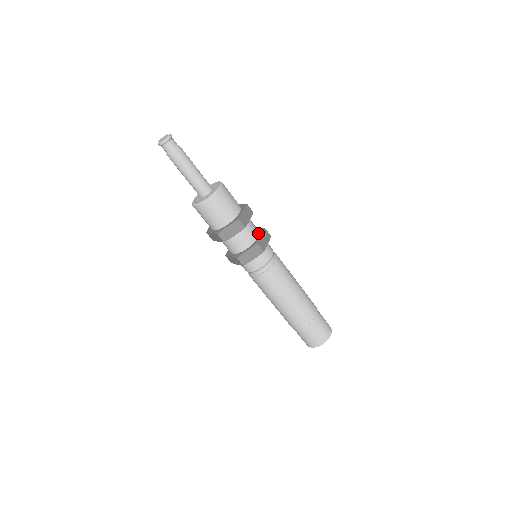
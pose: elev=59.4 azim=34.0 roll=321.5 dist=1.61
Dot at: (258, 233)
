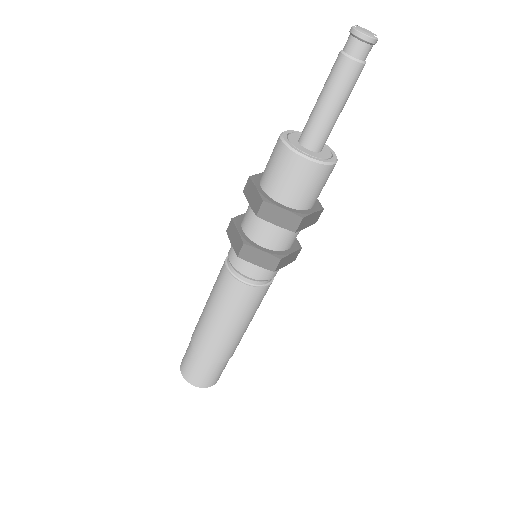
Dot at: (292, 245)
